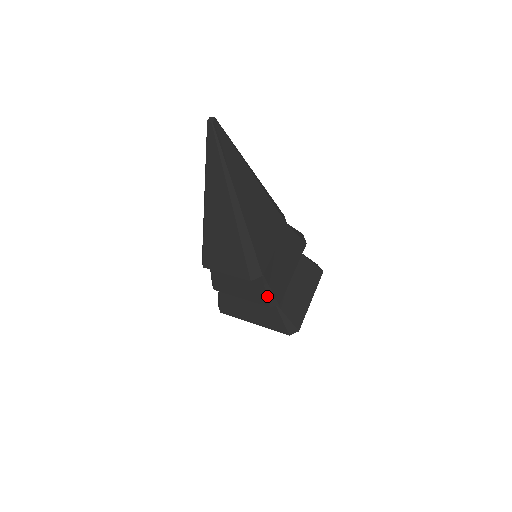
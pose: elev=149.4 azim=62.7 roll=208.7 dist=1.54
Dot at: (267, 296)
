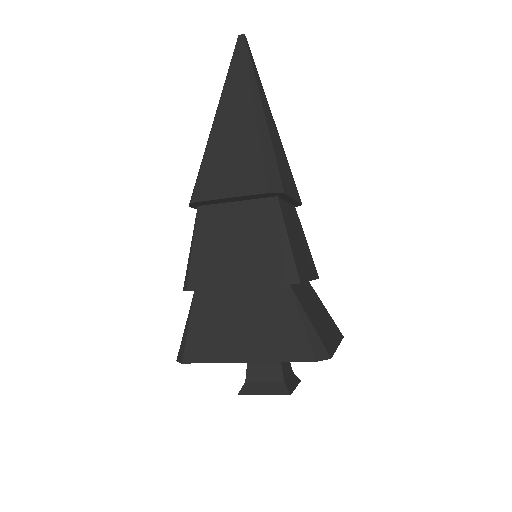
Dot at: (283, 258)
